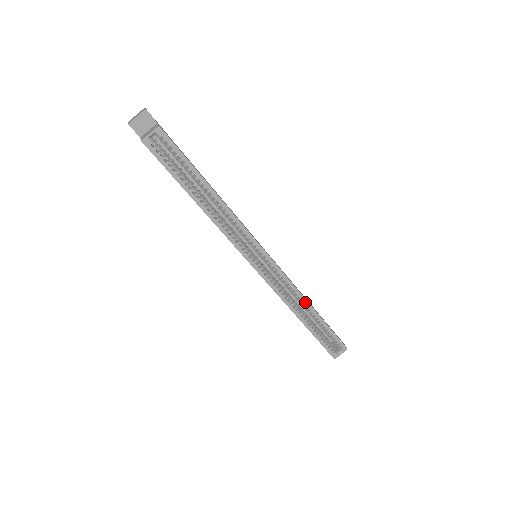
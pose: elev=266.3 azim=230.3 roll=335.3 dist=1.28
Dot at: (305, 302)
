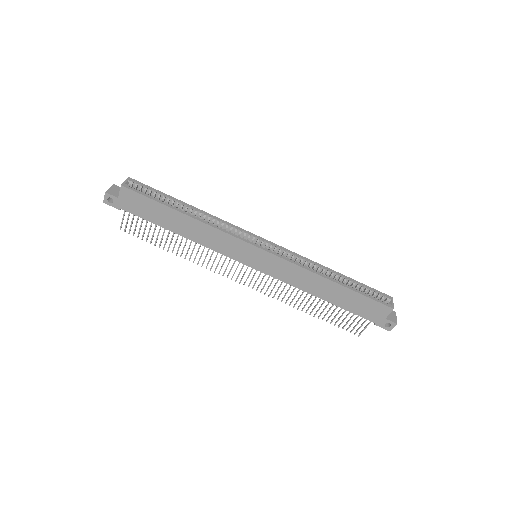
Dot at: (321, 266)
